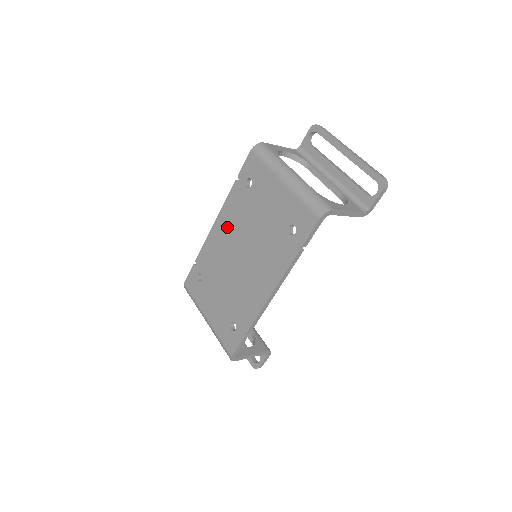
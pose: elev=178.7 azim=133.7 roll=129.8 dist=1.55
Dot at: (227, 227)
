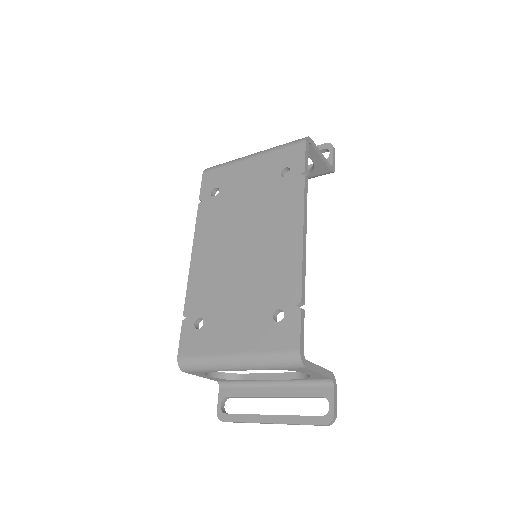
Dot at: (210, 243)
